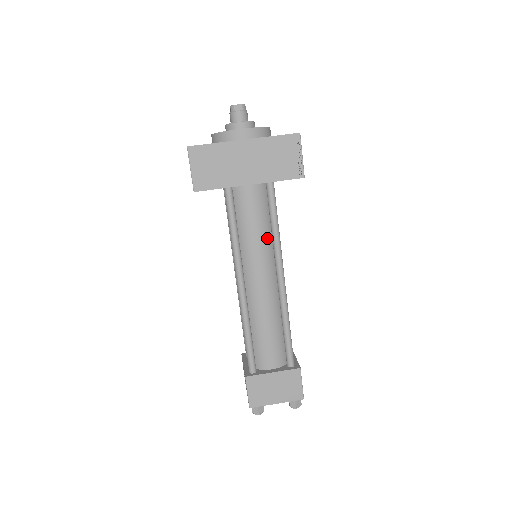
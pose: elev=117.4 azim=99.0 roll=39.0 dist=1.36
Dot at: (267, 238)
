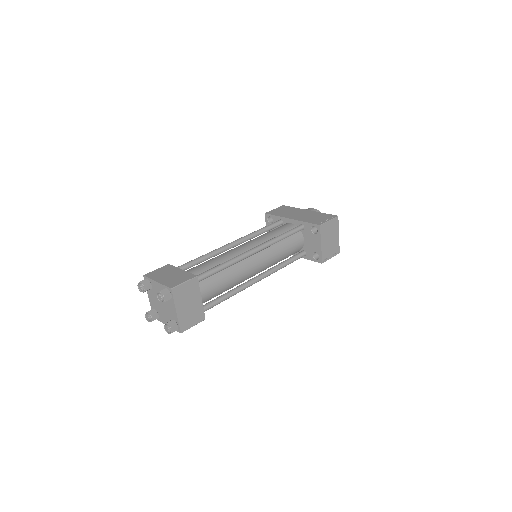
Dot at: occluded
